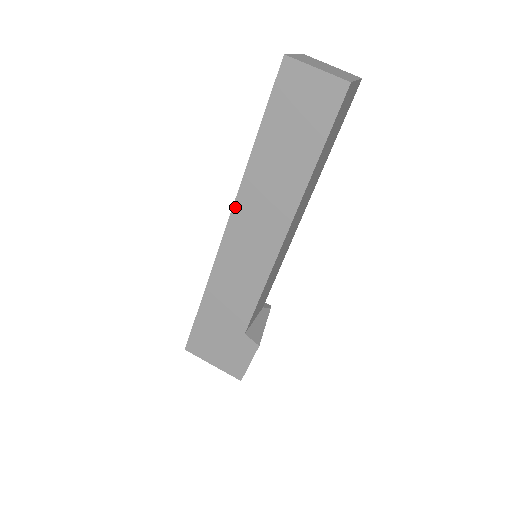
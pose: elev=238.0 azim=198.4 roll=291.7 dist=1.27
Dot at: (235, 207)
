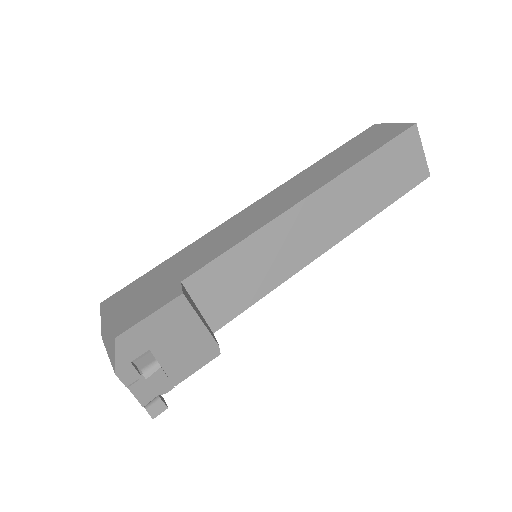
Dot at: (275, 190)
